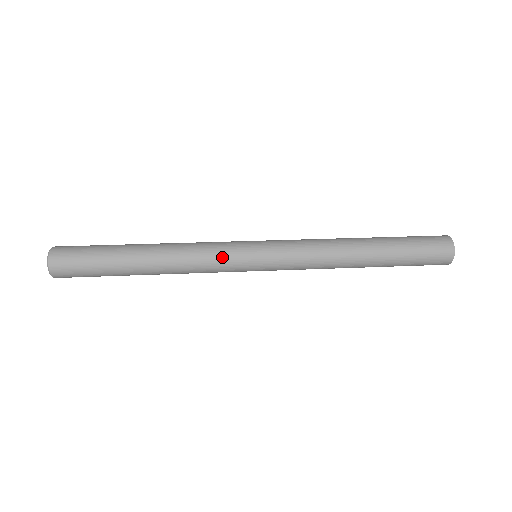
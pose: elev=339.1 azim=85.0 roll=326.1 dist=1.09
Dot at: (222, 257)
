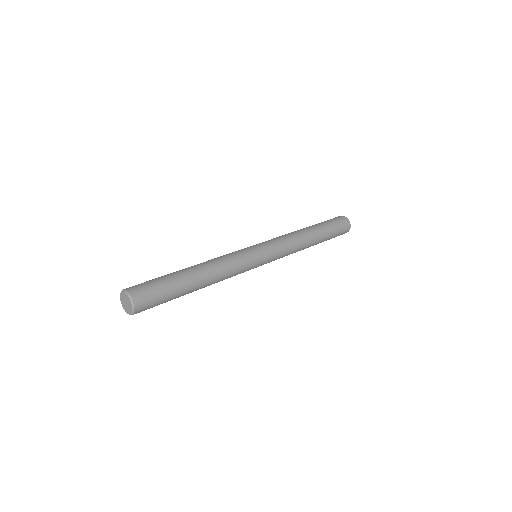
Dot at: (241, 255)
